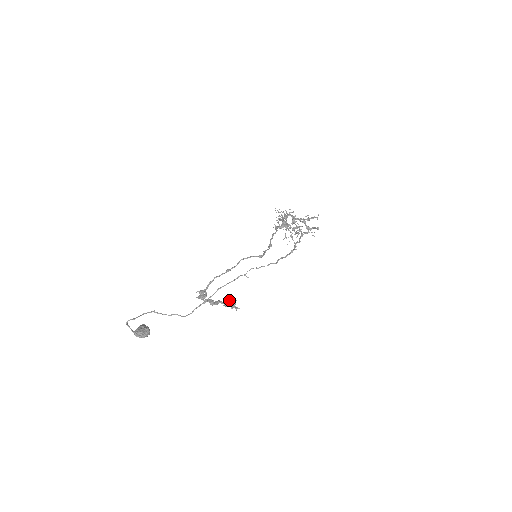
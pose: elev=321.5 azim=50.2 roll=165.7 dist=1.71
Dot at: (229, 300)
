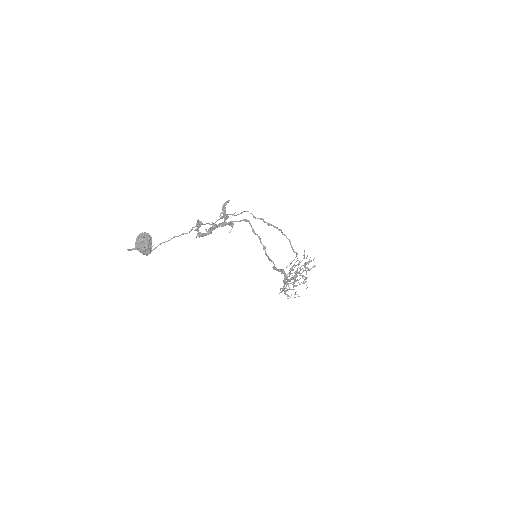
Dot at: (224, 218)
